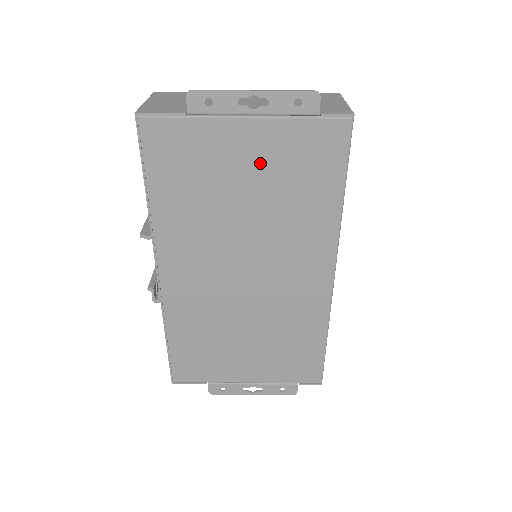
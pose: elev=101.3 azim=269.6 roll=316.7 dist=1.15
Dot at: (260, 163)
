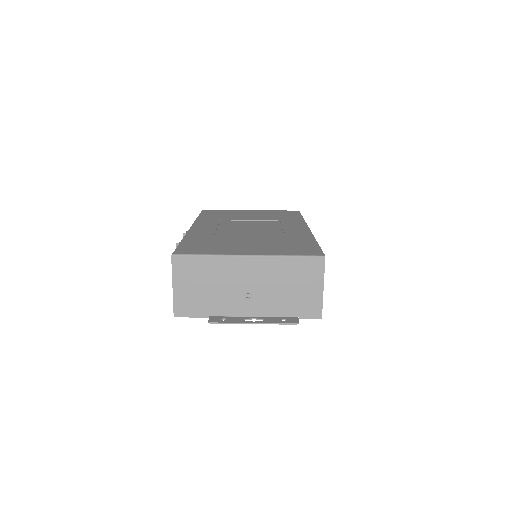
Dot at: occluded
